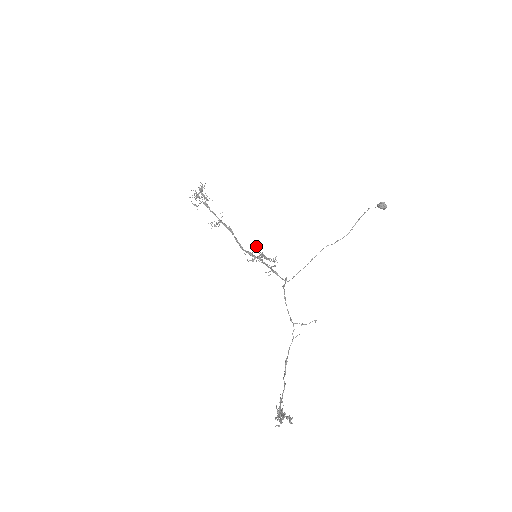
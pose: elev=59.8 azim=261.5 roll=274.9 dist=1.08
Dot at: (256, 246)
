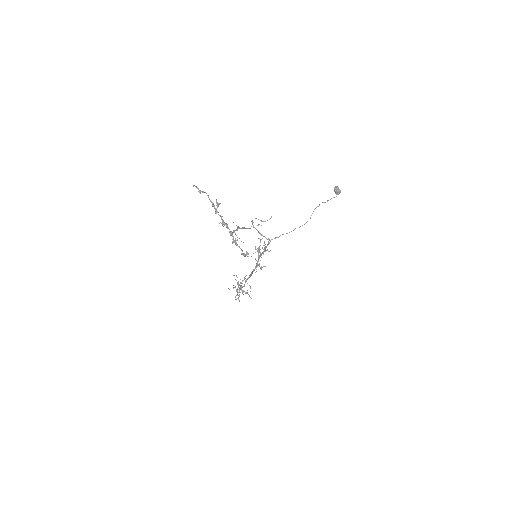
Dot at: occluded
